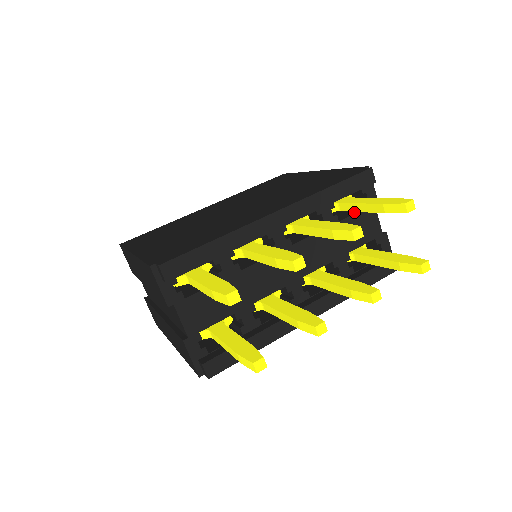
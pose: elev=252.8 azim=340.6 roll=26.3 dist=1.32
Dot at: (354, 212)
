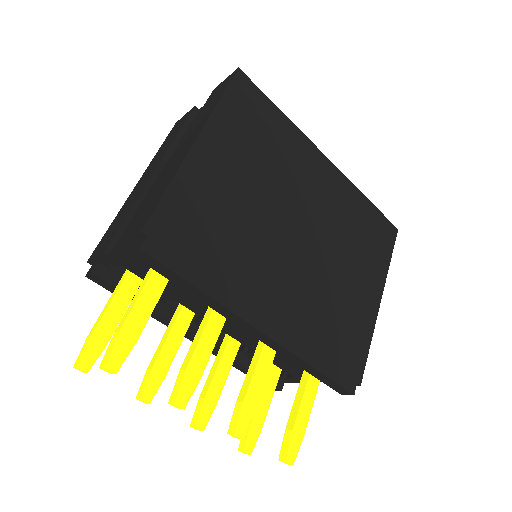
Dot at: occluded
